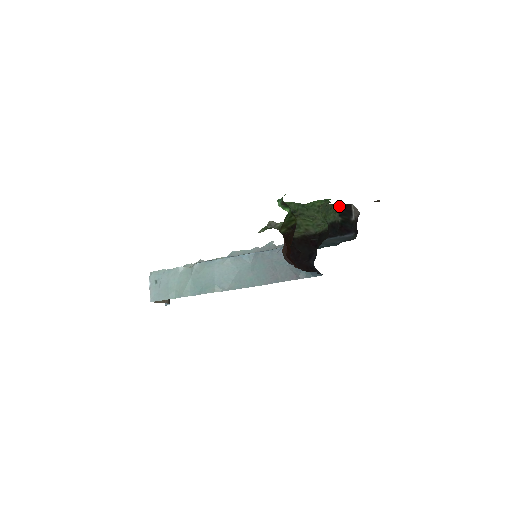
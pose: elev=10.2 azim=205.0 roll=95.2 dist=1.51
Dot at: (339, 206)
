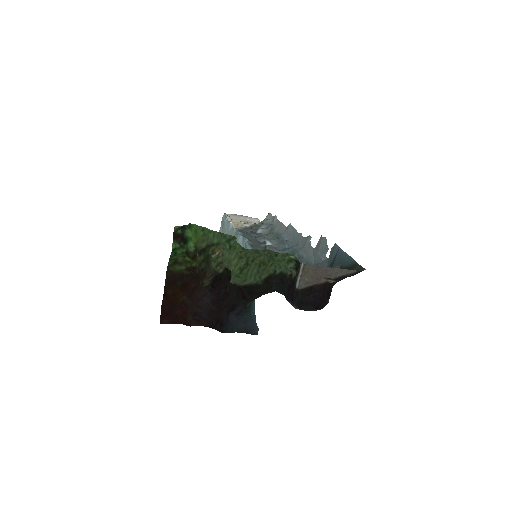
Dot at: (292, 255)
